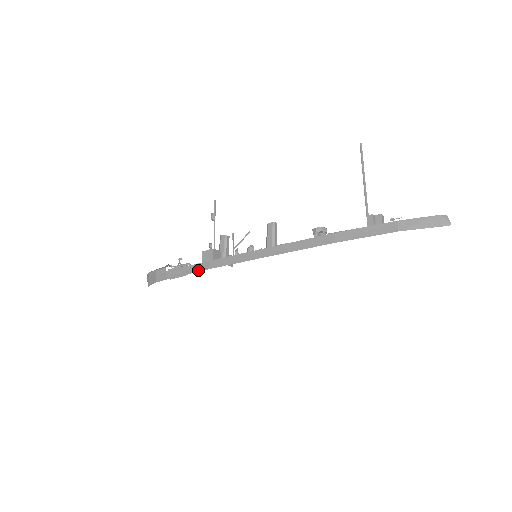
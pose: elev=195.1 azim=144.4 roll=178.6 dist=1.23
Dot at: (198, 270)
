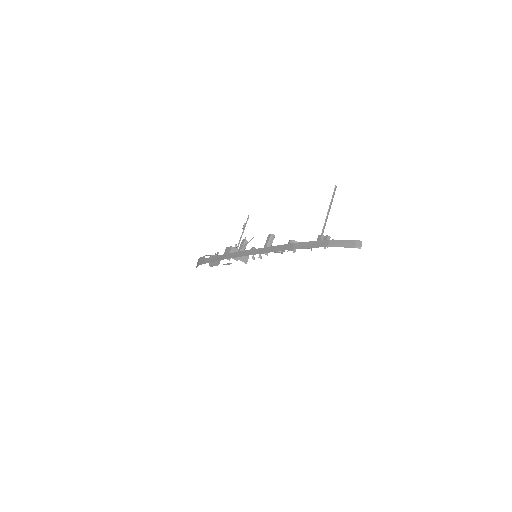
Dot at: (220, 259)
